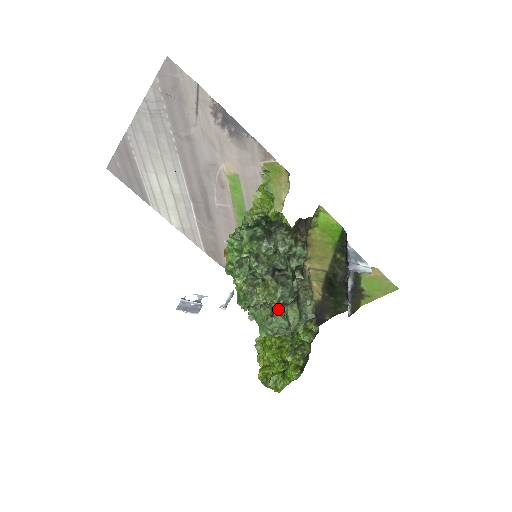
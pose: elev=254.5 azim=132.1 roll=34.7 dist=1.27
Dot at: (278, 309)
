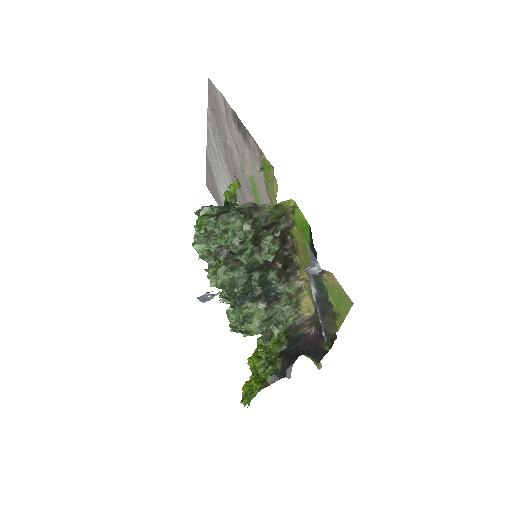
Dot at: (238, 300)
